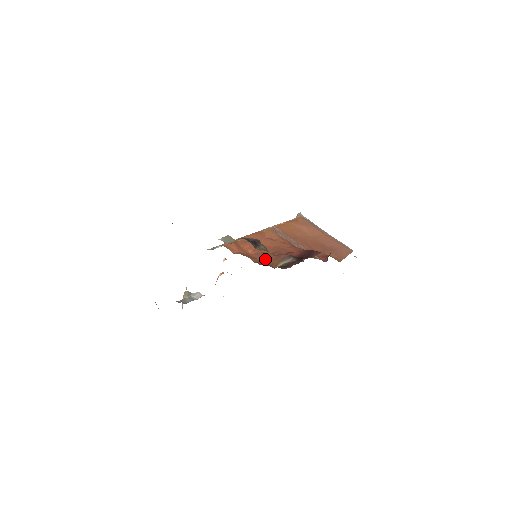
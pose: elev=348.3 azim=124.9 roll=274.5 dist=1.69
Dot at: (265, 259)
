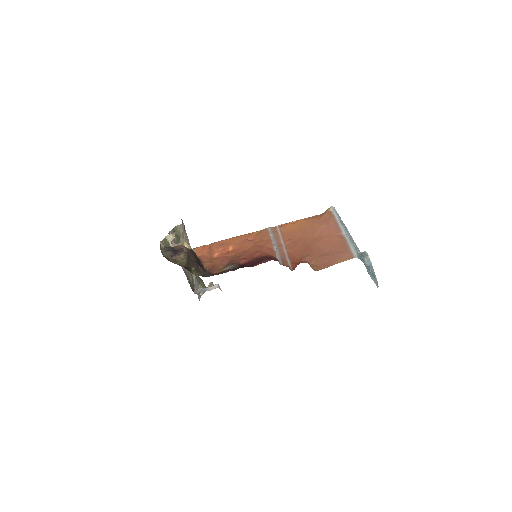
Dot at: (218, 264)
